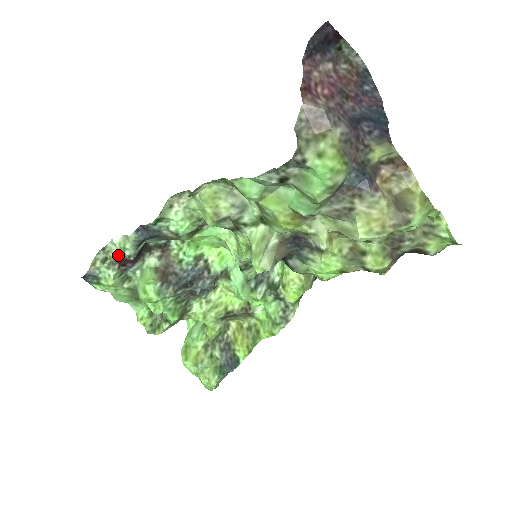
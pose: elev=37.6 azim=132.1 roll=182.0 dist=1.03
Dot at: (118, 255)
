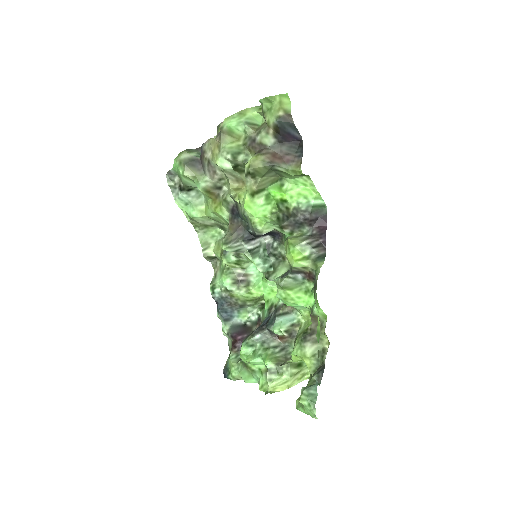
Dot at: (231, 343)
